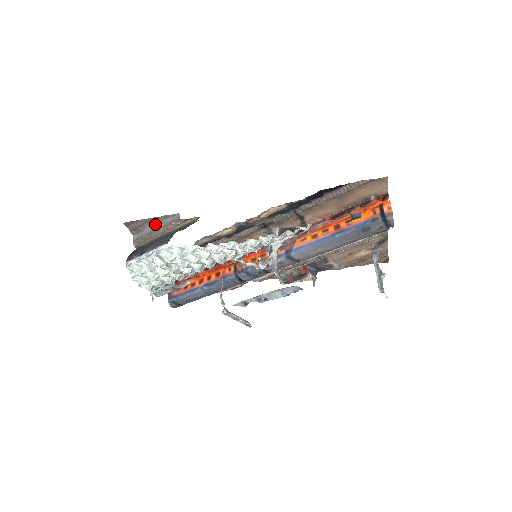
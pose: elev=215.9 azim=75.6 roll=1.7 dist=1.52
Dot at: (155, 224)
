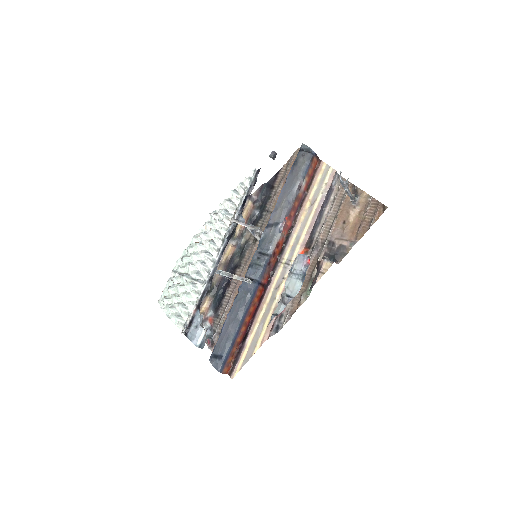
Dot at: occluded
